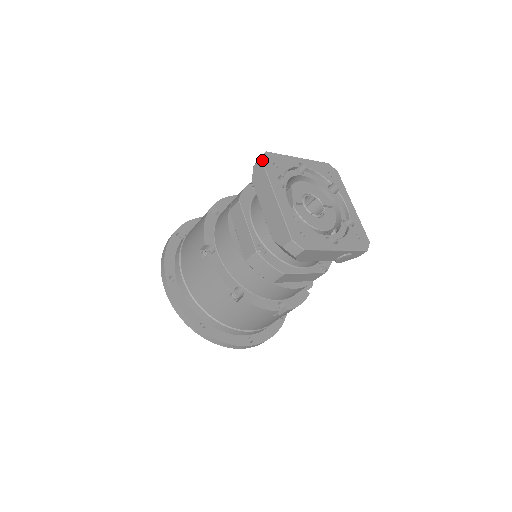
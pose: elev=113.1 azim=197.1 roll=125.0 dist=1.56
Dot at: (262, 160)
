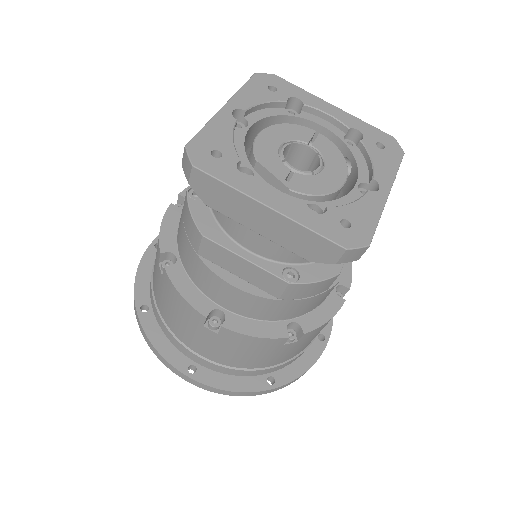
Dot at: (196, 167)
